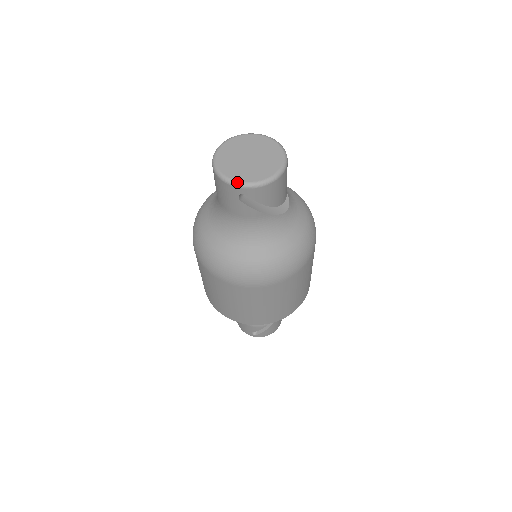
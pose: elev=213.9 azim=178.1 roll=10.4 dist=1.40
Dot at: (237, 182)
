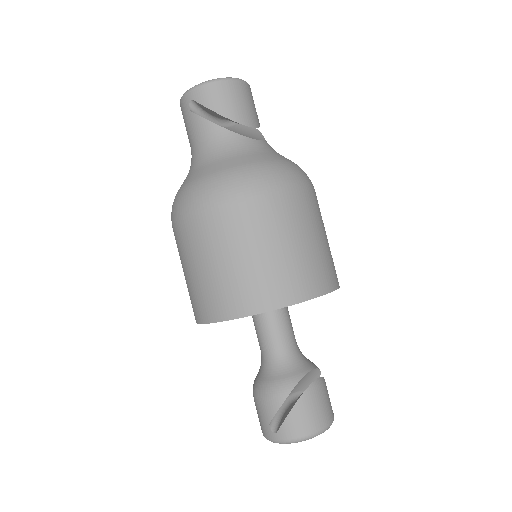
Dot at: (187, 91)
